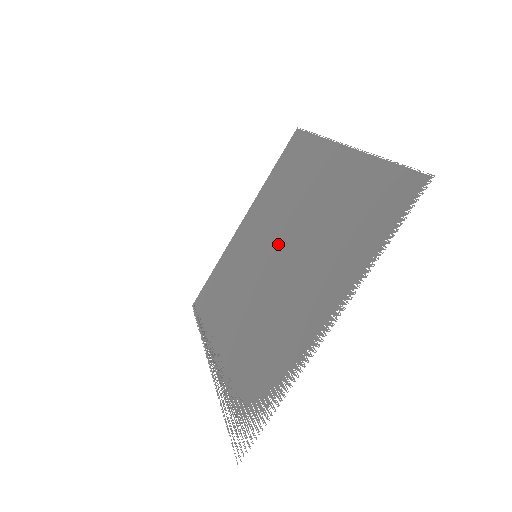
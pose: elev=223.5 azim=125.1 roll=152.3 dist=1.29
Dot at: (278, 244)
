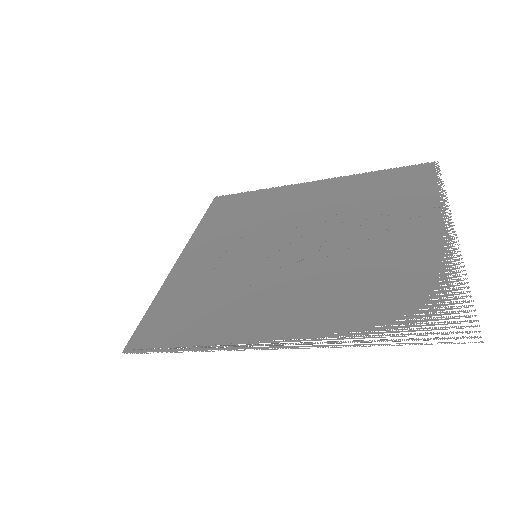
Dot at: (292, 235)
